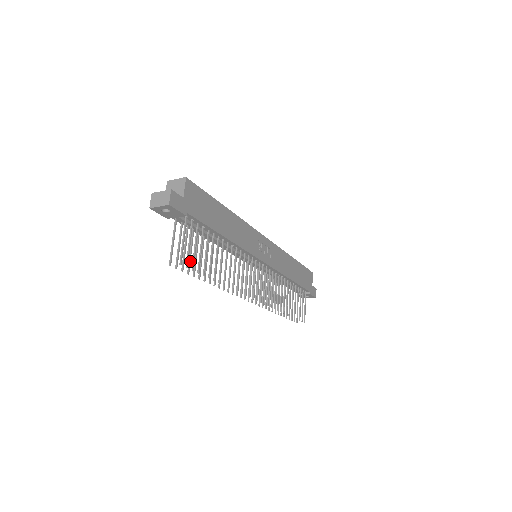
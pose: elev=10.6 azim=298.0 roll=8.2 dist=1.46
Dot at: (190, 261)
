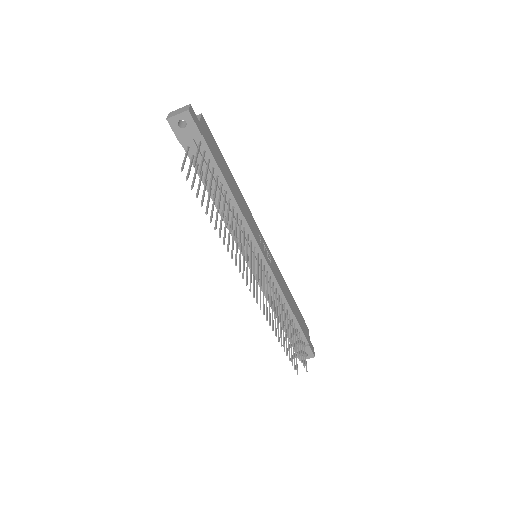
Dot at: occluded
